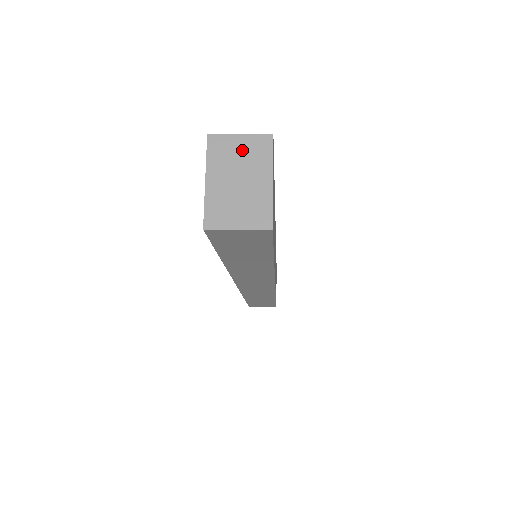
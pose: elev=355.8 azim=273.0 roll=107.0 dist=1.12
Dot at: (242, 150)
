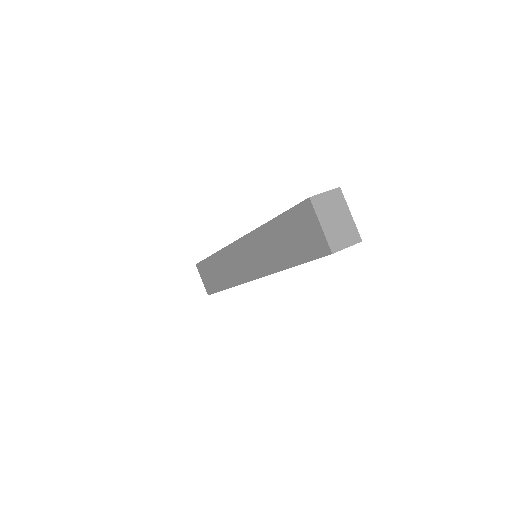
Dot at: (330, 201)
